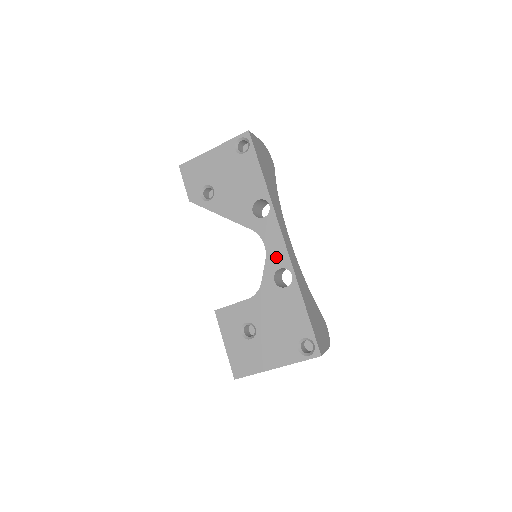
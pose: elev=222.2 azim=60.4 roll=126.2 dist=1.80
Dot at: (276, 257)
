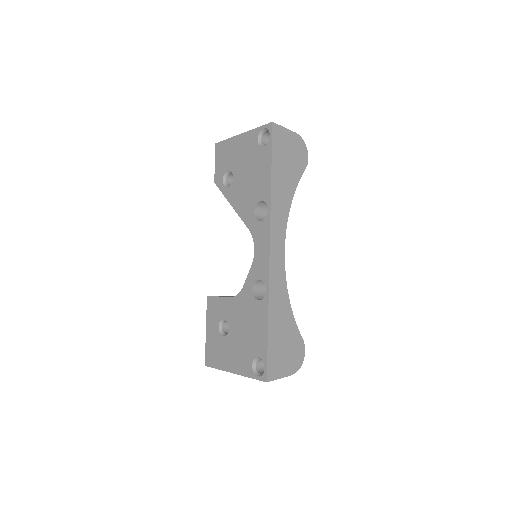
Dot at: (259, 266)
